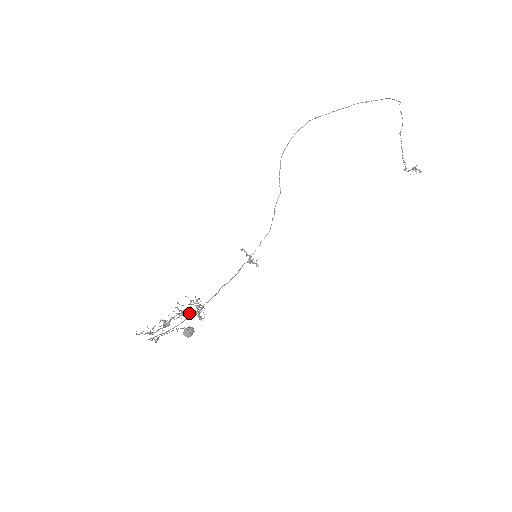
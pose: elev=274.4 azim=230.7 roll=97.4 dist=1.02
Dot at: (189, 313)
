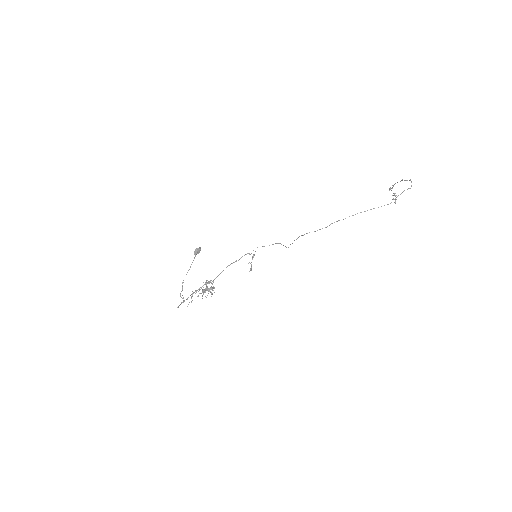
Dot at: (206, 290)
